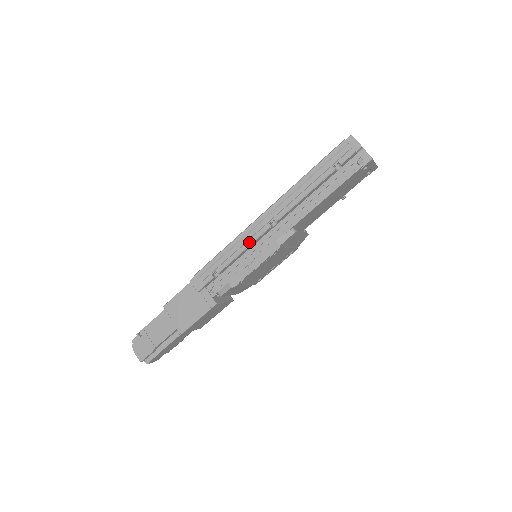
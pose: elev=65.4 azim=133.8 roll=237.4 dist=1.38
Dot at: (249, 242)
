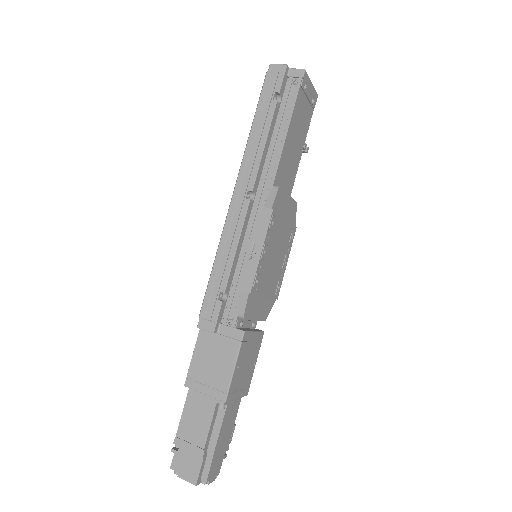
Dot at: (237, 233)
